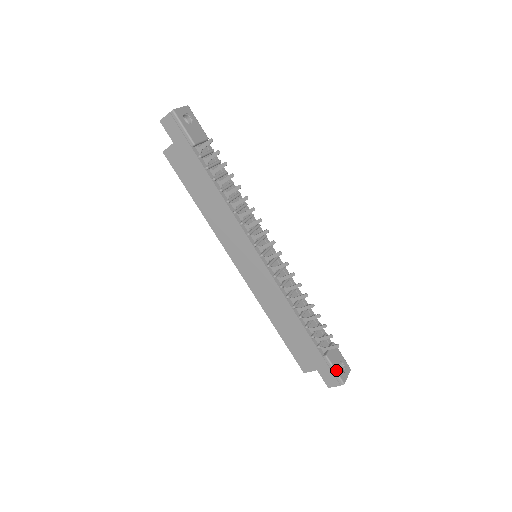
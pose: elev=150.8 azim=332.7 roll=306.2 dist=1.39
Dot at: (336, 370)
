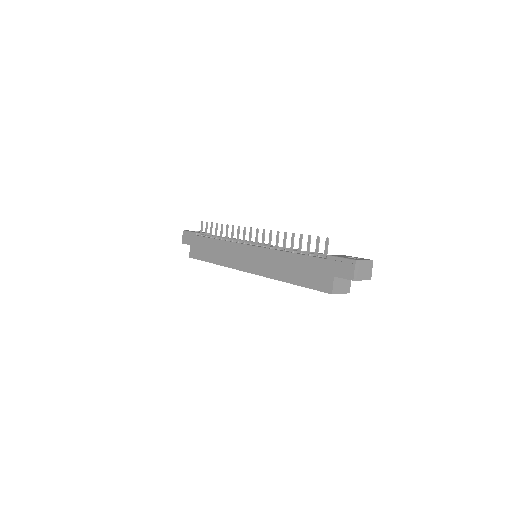
Dot at: (342, 257)
